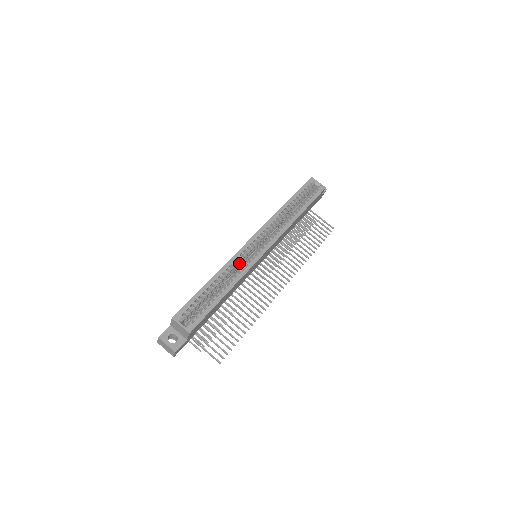
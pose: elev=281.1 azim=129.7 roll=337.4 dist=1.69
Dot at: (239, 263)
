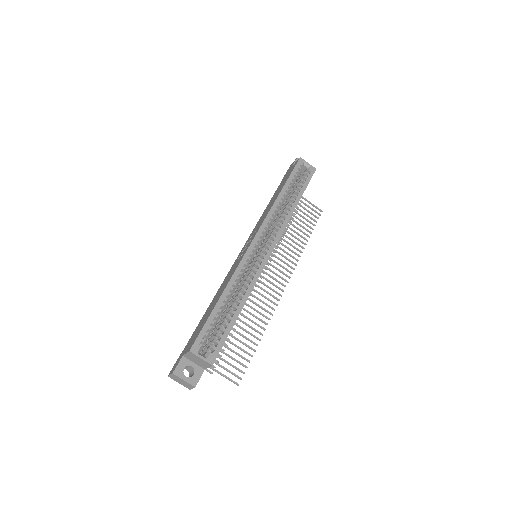
Dot at: (245, 270)
